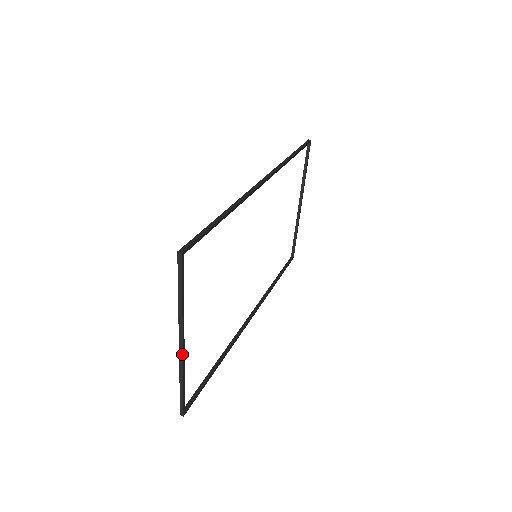
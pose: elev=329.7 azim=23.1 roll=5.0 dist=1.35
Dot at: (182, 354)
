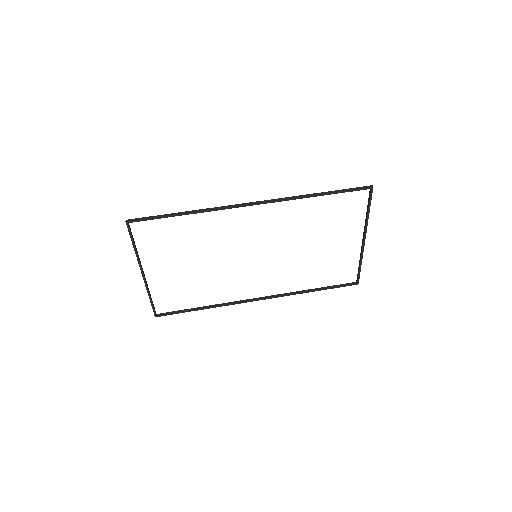
Dot at: (143, 279)
